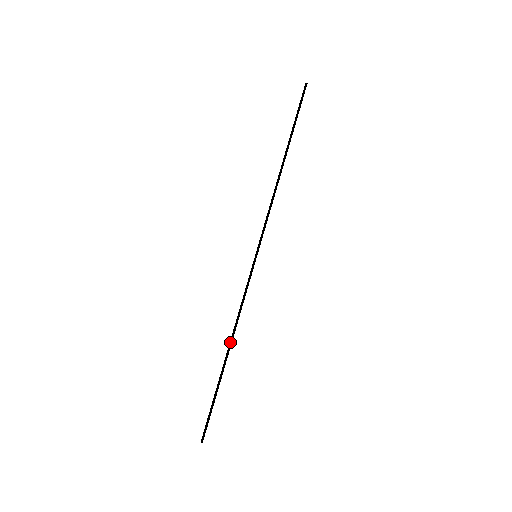
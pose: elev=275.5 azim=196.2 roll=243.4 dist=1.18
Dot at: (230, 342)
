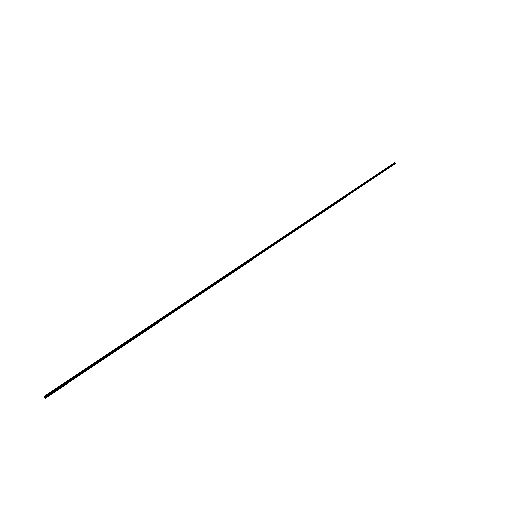
Dot at: (168, 313)
